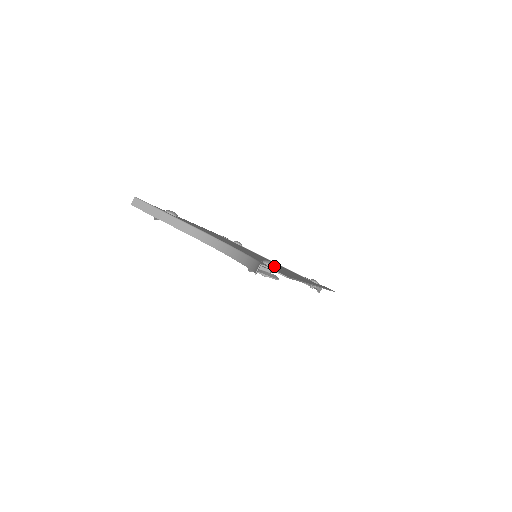
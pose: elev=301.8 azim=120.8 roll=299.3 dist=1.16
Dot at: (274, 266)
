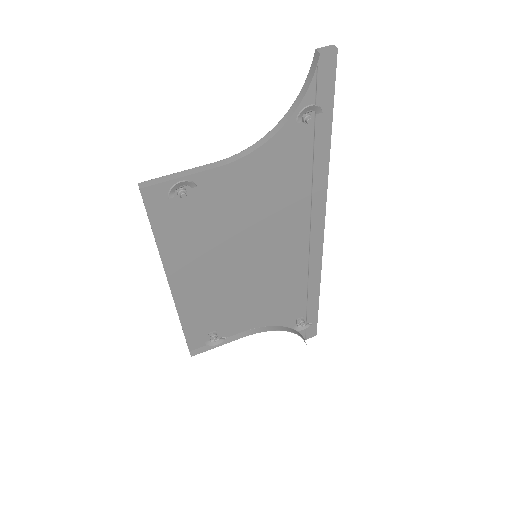
Dot at: occluded
